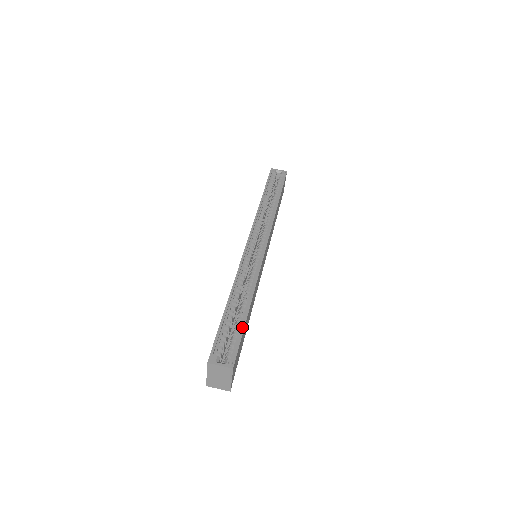
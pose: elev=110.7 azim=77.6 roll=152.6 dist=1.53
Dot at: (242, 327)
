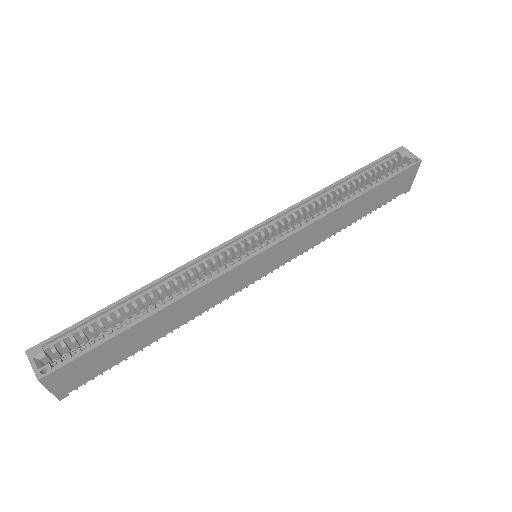
Dot at: (108, 337)
